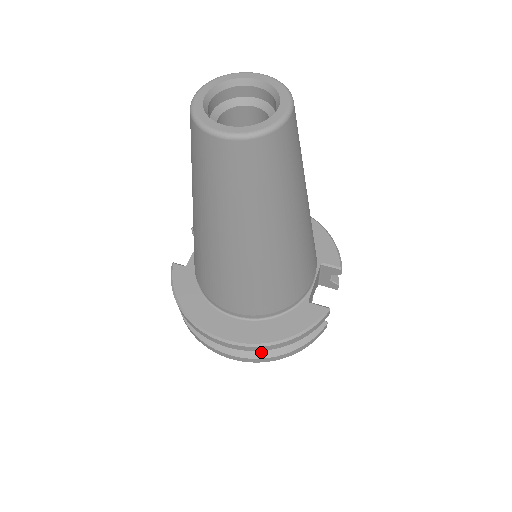
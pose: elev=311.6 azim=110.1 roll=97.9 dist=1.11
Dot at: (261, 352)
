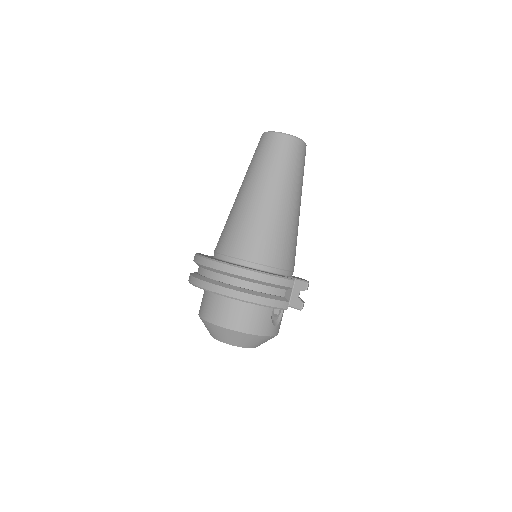
Dot at: (237, 288)
